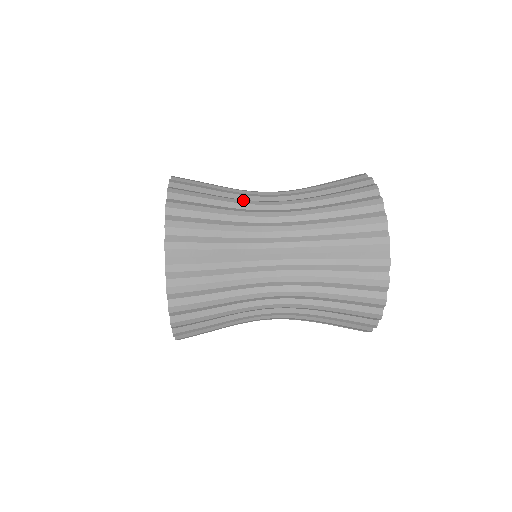
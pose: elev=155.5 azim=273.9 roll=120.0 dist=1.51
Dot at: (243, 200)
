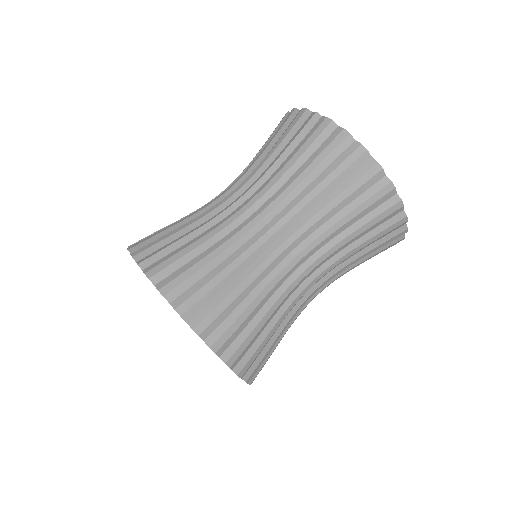
Dot at: (258, 267)
